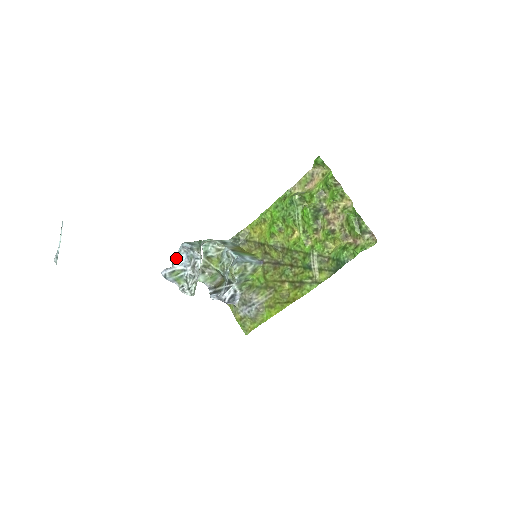
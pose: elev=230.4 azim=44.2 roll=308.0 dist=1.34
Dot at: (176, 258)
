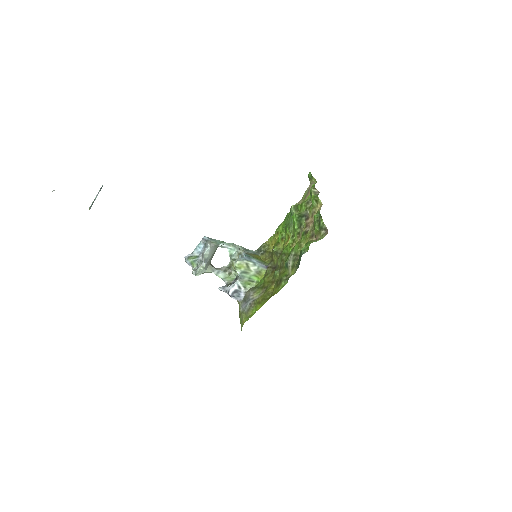
Dot at: (196, 247)
